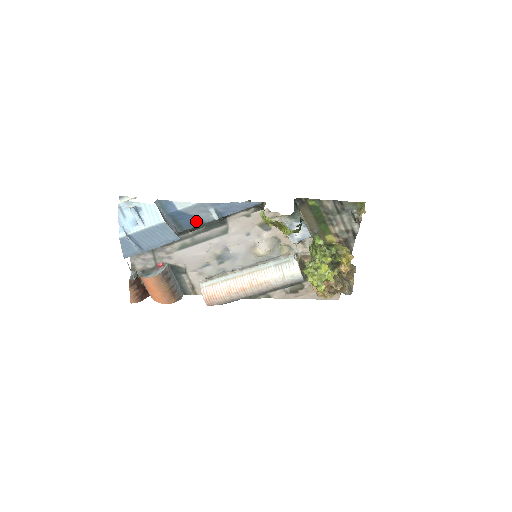
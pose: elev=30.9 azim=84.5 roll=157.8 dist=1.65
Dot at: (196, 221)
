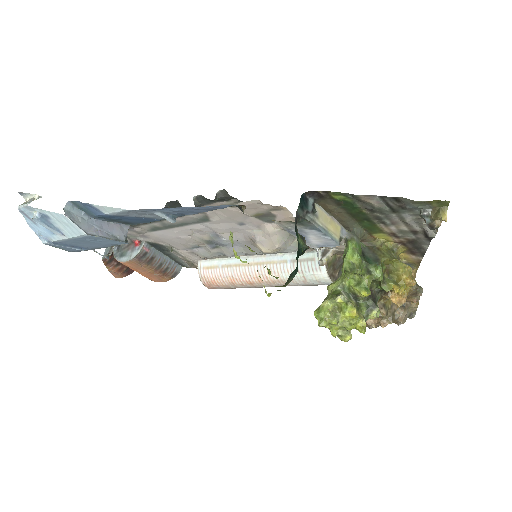
Dot at: (146, 219)
